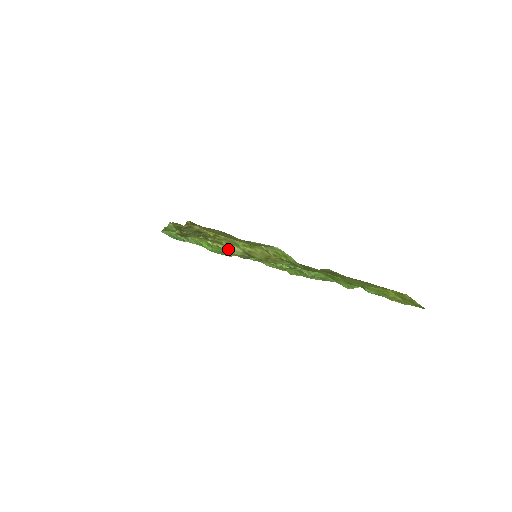
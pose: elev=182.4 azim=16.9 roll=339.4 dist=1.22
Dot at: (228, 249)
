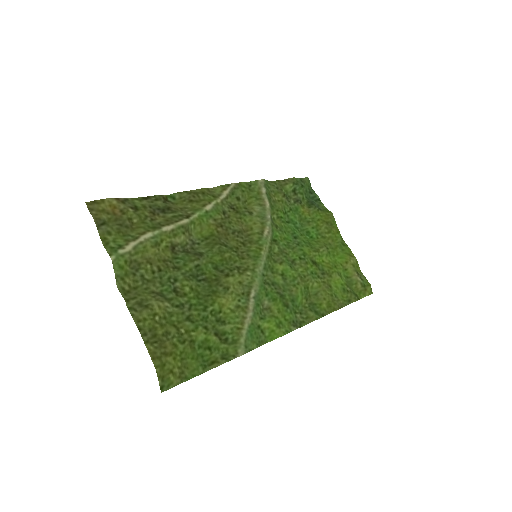
Dot at: (192, 233)
